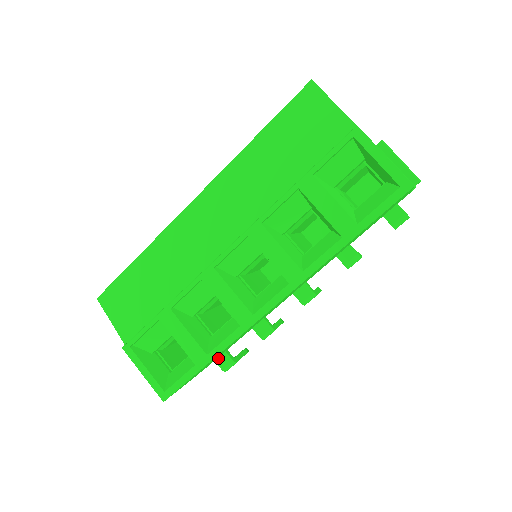
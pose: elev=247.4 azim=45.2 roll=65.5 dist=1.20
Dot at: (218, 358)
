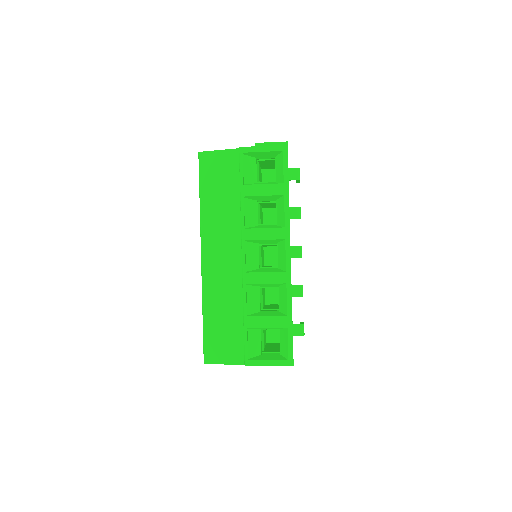
Dot at: (293, 332)
